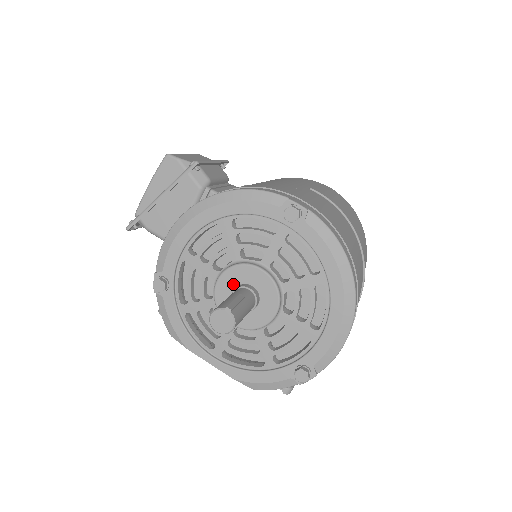
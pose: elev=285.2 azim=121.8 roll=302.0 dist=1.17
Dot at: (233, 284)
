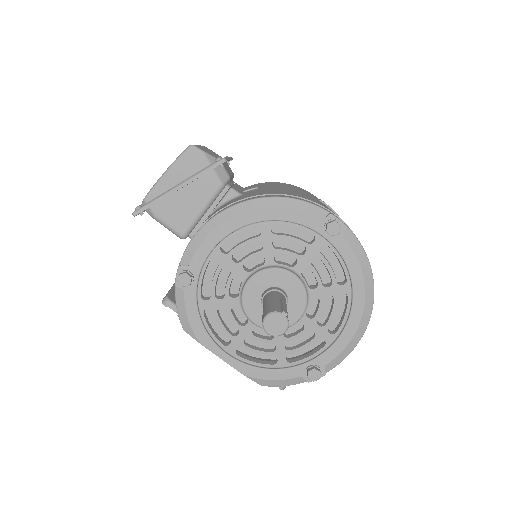
Dot at: (264, 286)
